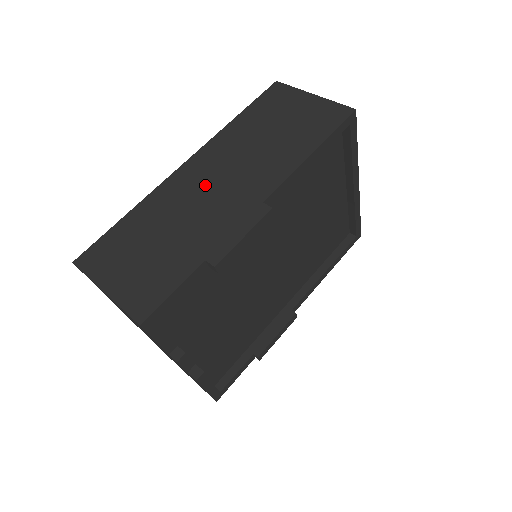
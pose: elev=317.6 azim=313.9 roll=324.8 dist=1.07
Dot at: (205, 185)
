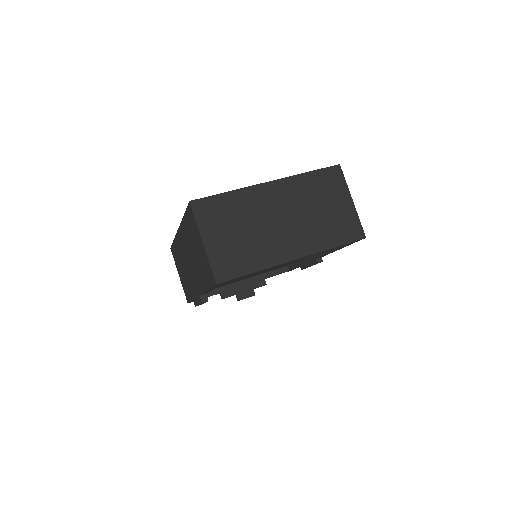
Dot at: (185, 257)
